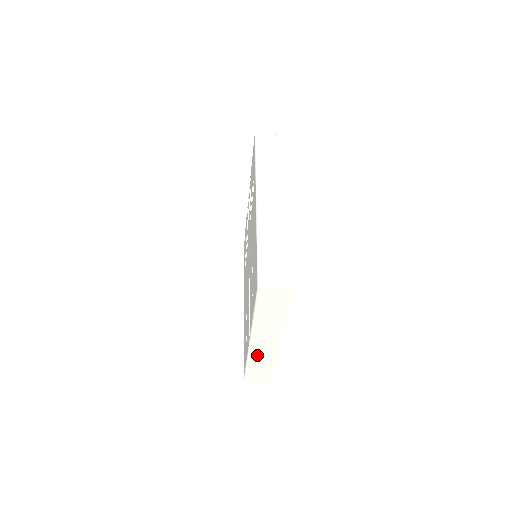
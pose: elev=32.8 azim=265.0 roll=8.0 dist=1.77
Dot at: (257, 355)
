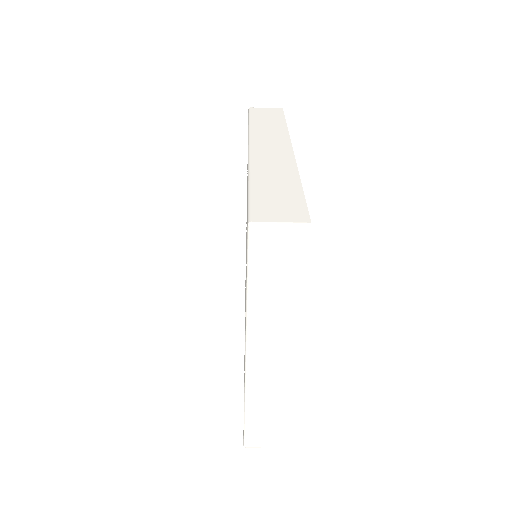
Dot at: (260, 388)
